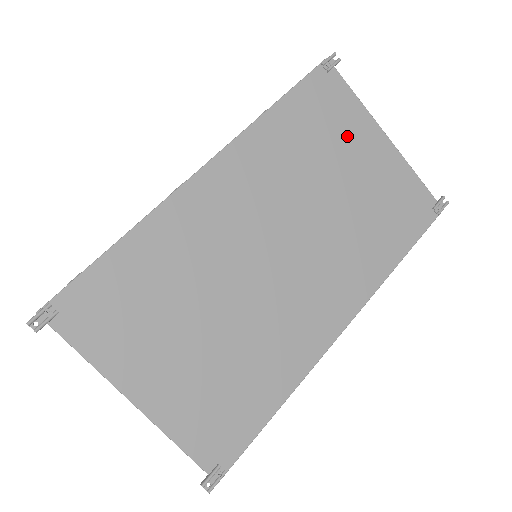
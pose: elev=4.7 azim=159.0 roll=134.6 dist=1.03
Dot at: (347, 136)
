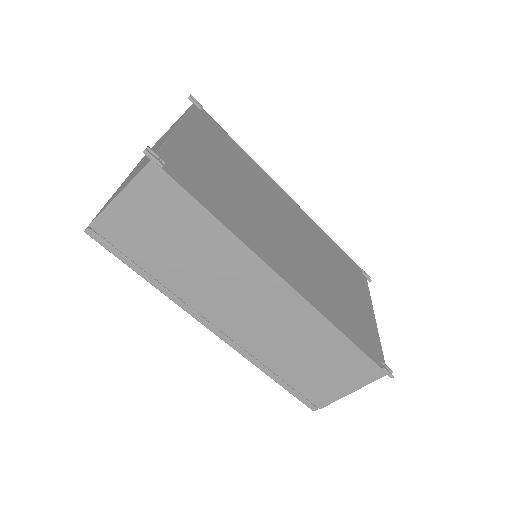
Dot at: (355, 286)
